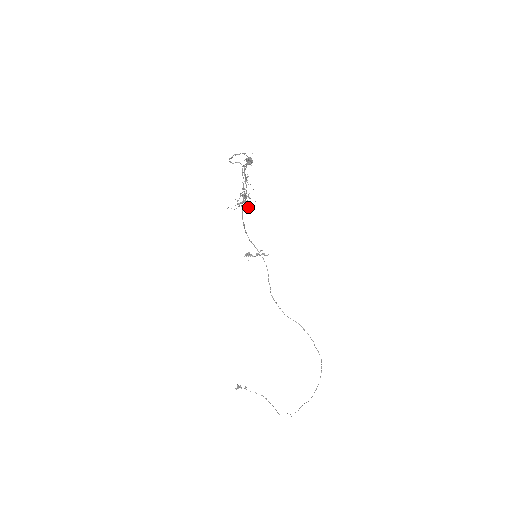
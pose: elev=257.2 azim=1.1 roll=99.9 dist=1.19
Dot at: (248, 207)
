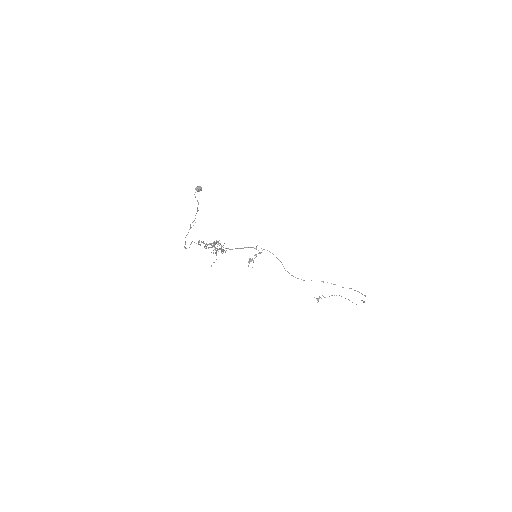
Dot at: occluded
